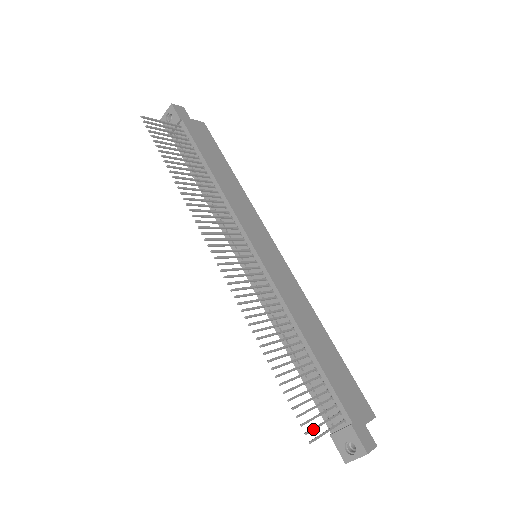
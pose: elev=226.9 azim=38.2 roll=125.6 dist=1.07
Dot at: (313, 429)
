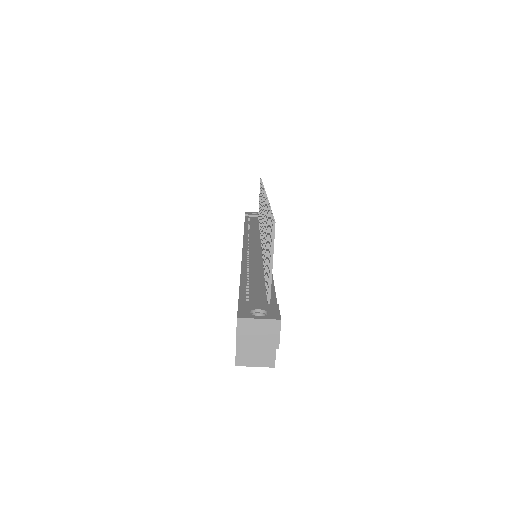
Dot at: (274, 235)
